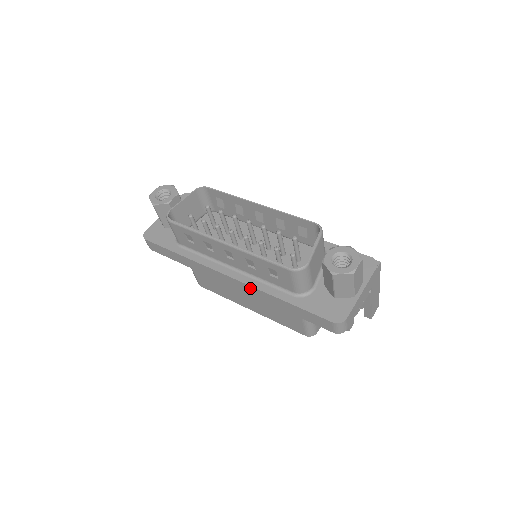
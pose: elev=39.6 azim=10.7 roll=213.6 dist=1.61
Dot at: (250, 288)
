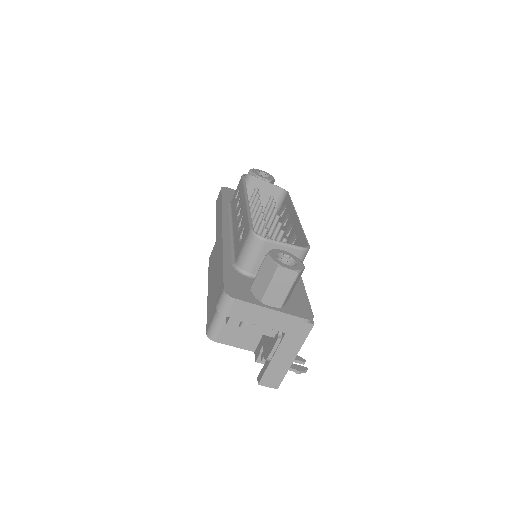
Dot at: (221, 242)
